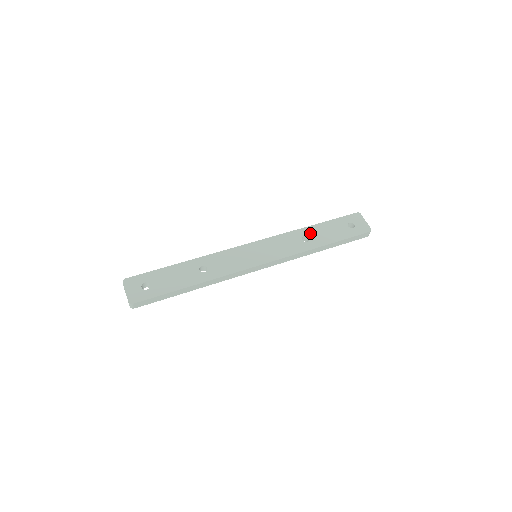
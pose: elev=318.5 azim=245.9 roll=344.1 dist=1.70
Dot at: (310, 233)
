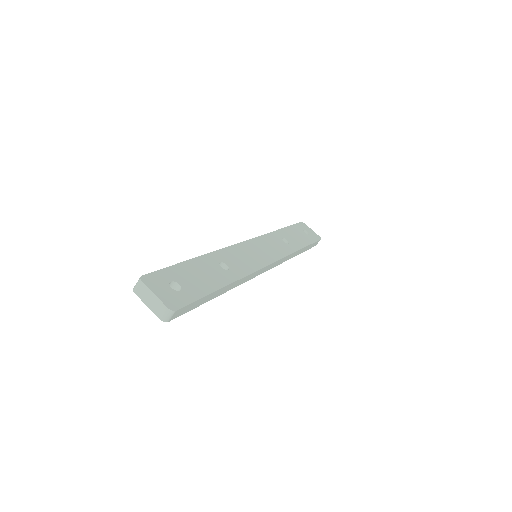
Dot at: (285, 236)
